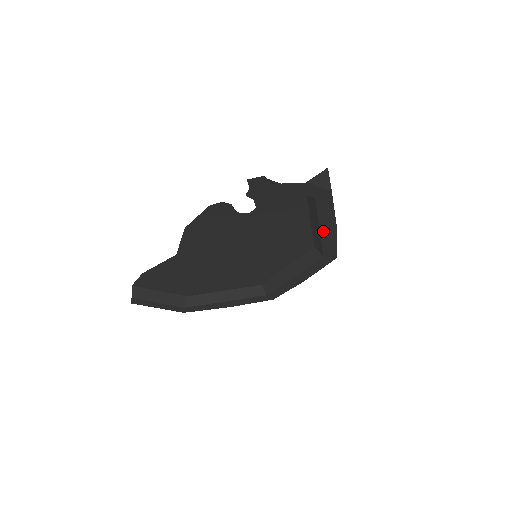
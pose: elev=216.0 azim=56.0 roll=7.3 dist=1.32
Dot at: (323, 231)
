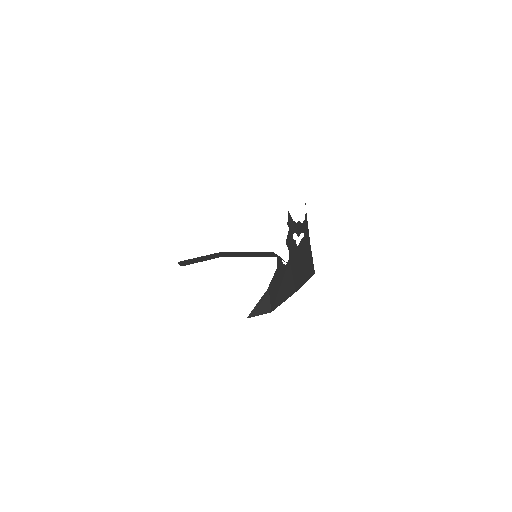
Dot at: occluded
